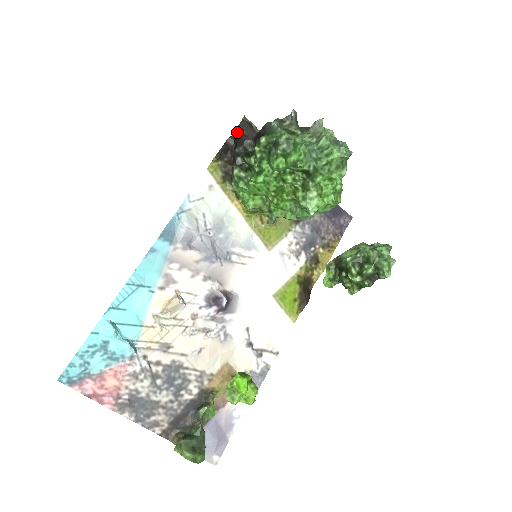
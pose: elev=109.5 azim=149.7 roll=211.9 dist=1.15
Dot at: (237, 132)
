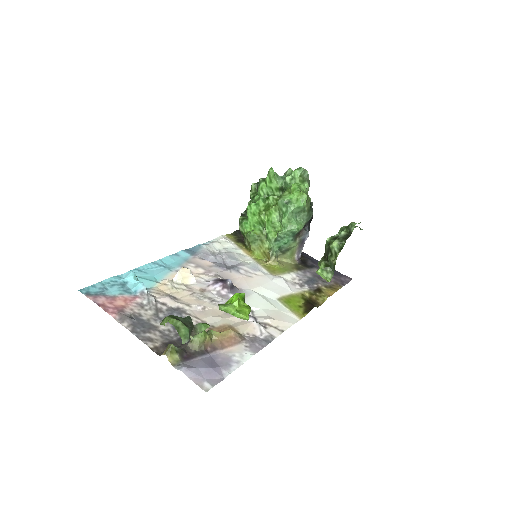
Dot at: occluded
